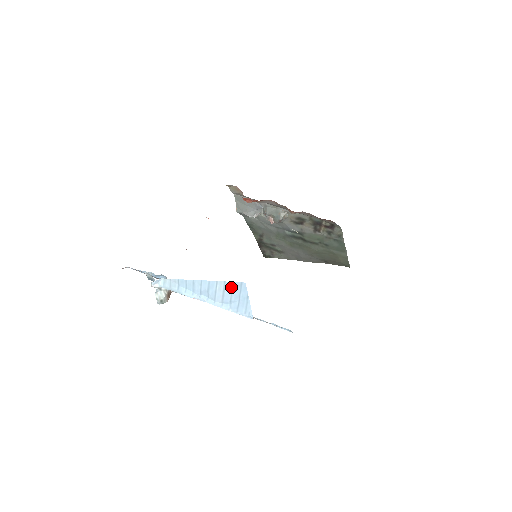
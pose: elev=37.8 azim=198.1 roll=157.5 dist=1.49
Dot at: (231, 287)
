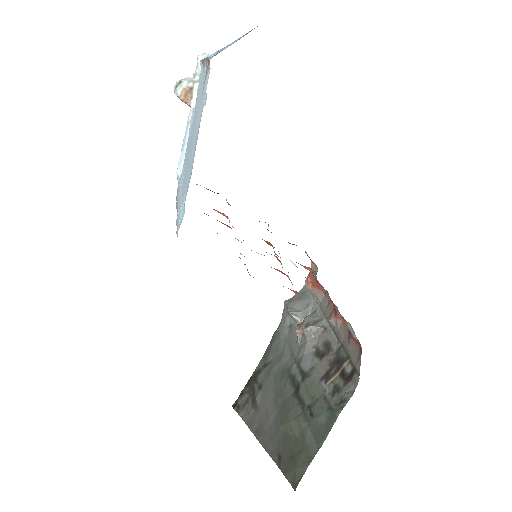
Dot at: occluded
